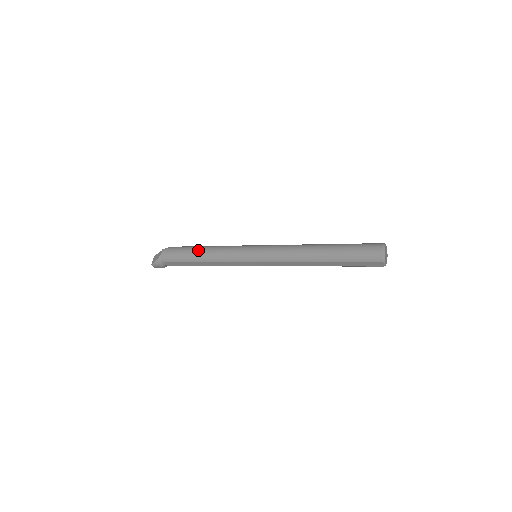
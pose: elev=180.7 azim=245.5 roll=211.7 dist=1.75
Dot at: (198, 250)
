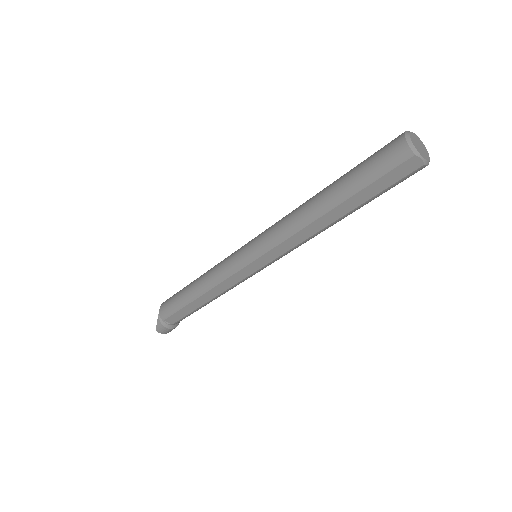
Dot at: (191, 284)
